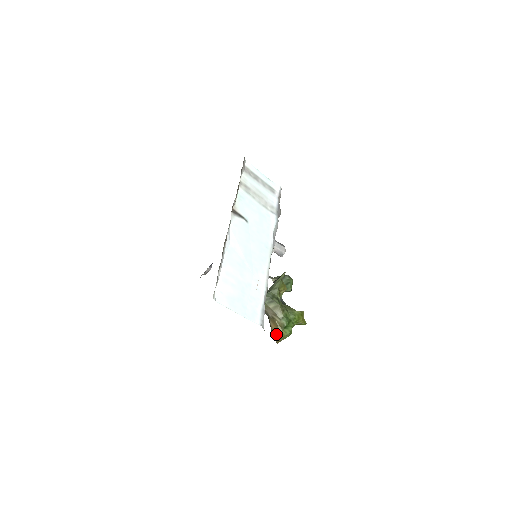
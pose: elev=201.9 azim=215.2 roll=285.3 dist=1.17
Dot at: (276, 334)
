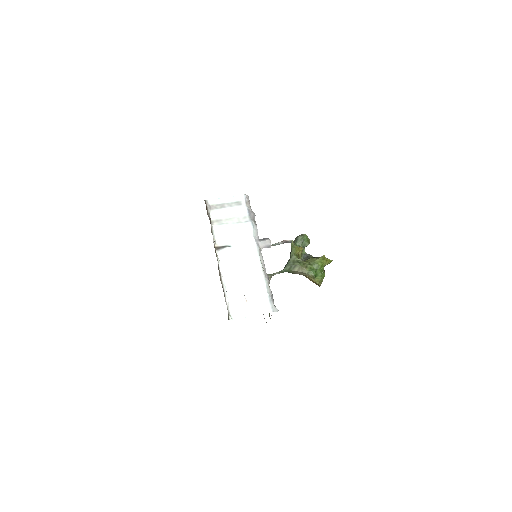
Dot at: (314, 282)
